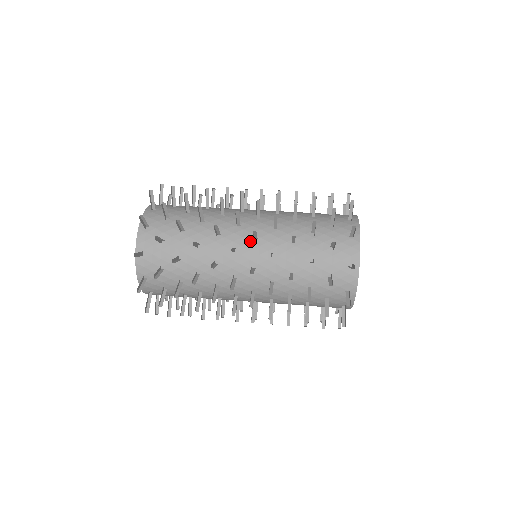
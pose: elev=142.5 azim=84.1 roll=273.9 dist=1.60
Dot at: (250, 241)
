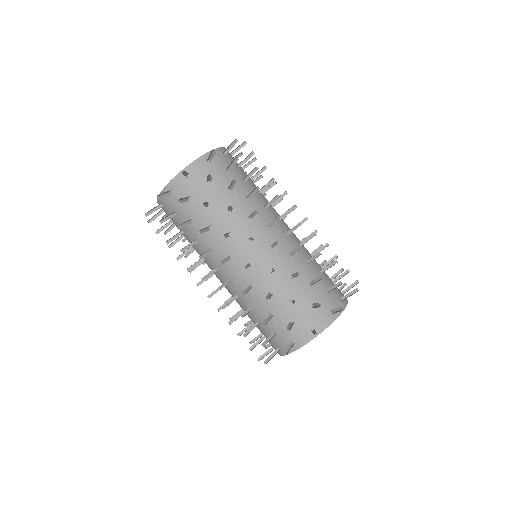
Dot at: (221, 281)
